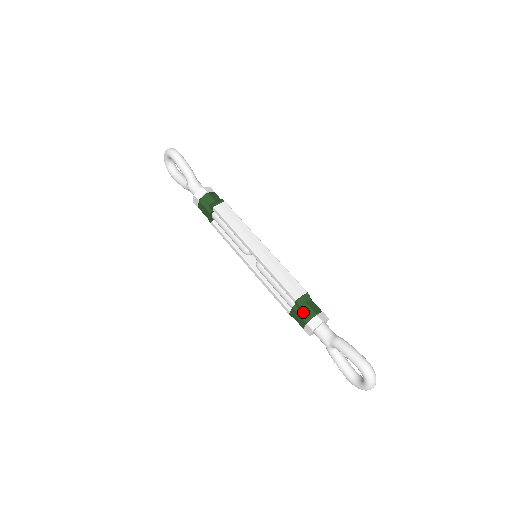
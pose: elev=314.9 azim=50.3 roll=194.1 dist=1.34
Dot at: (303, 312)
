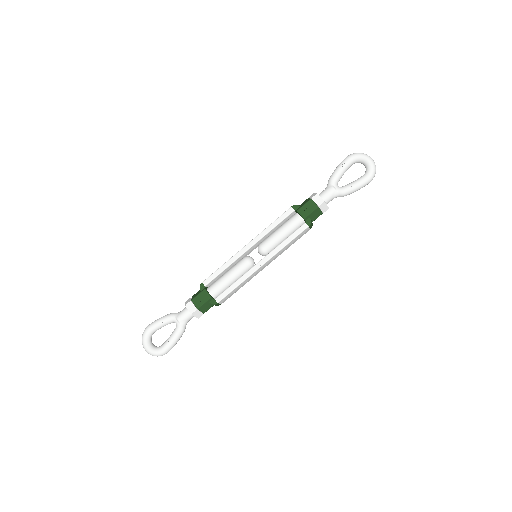
Dot at: (303, 204)
